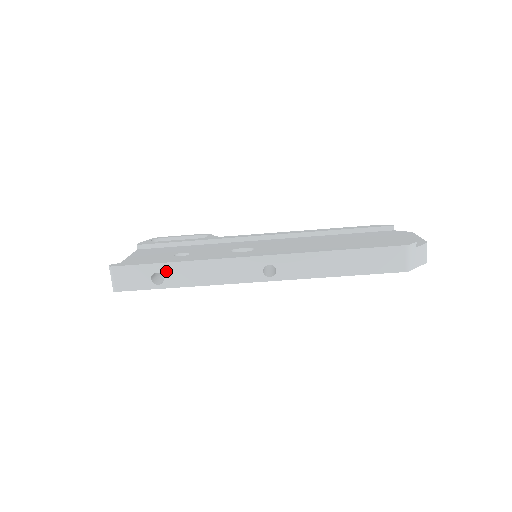
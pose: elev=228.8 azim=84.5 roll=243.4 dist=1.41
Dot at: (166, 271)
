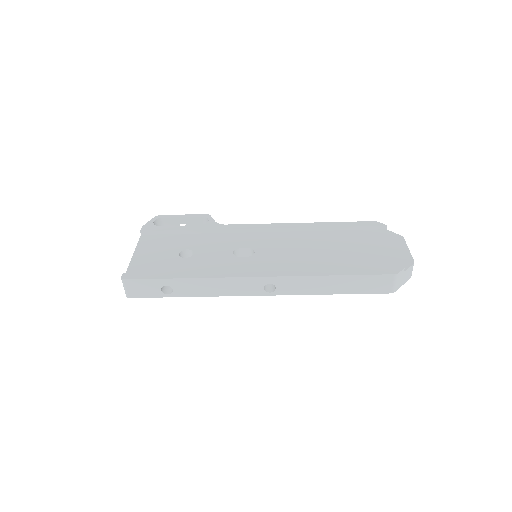
Dot at: (175, 285)
